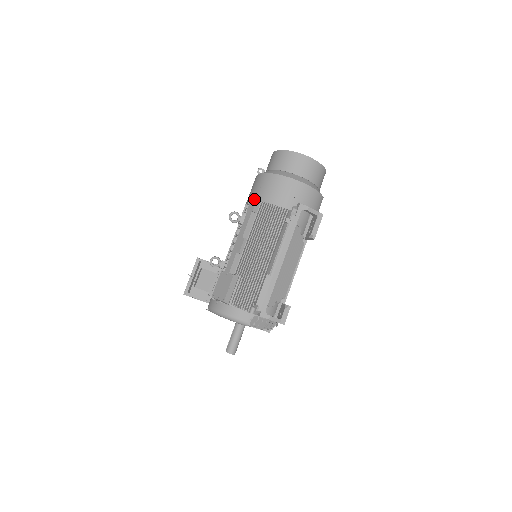
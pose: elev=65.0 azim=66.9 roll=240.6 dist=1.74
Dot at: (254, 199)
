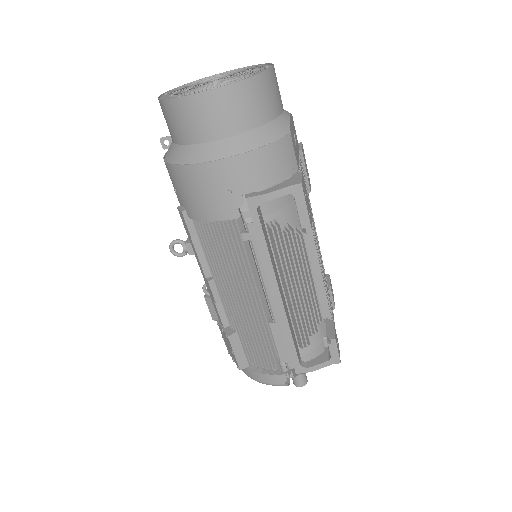
Dot at: (181, 215)
